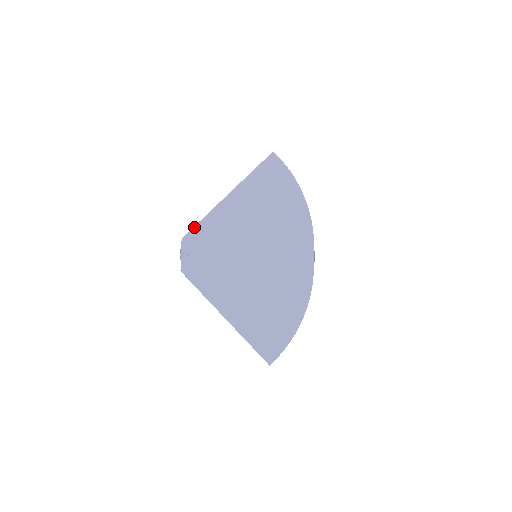
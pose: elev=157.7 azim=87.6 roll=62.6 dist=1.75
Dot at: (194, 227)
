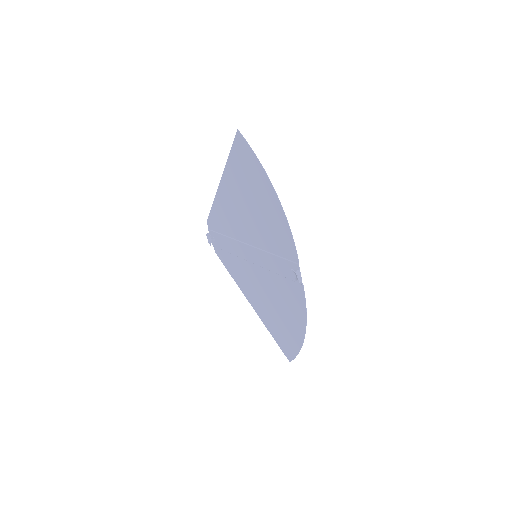
Dot at: (210, 213)
